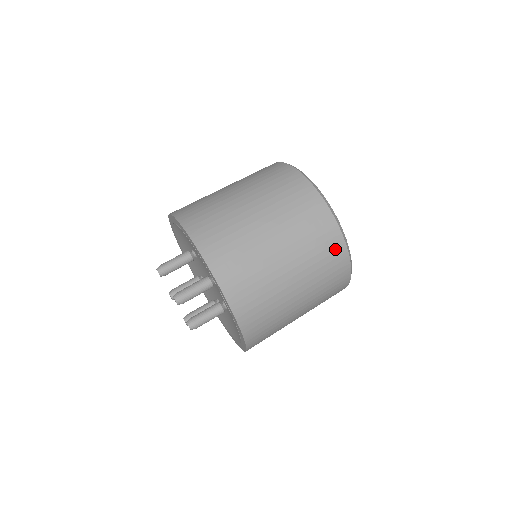
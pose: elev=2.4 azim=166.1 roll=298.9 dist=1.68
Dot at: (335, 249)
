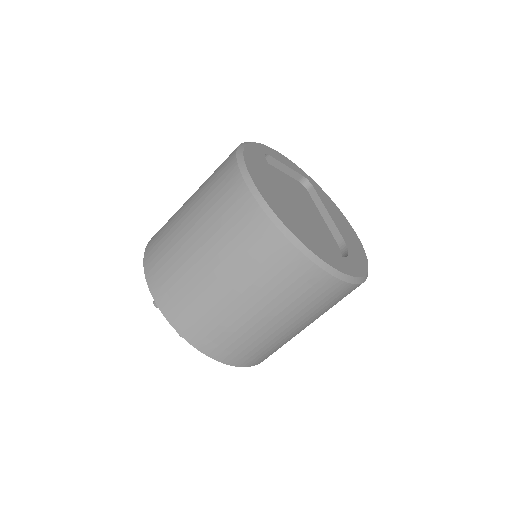
Dot at: (245, 212)
